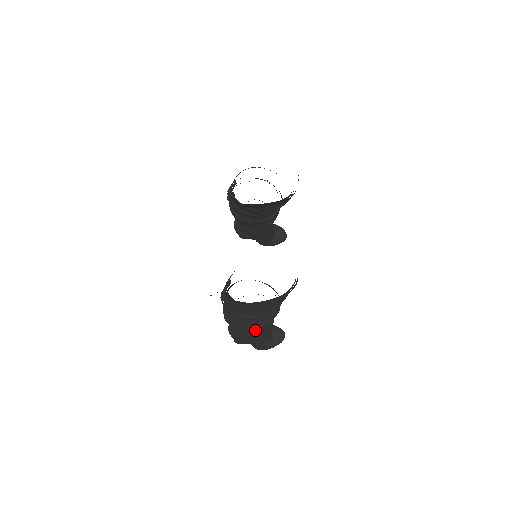
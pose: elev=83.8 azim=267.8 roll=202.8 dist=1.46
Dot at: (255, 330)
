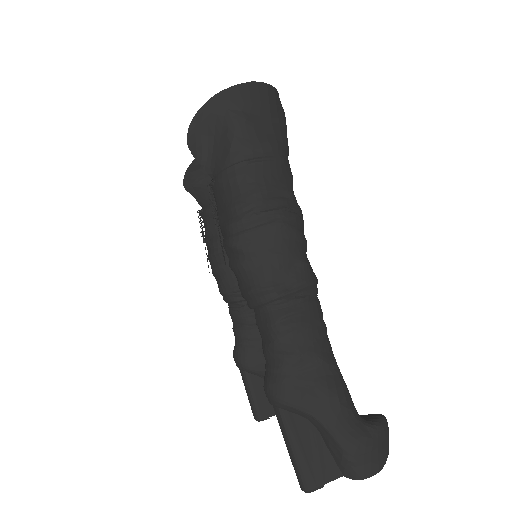
Dot at: (282, 240)
